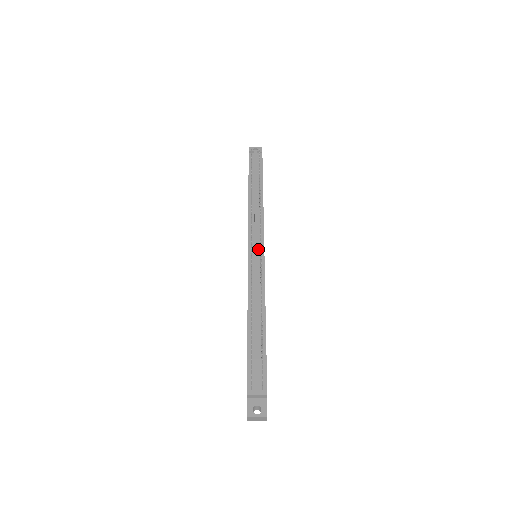
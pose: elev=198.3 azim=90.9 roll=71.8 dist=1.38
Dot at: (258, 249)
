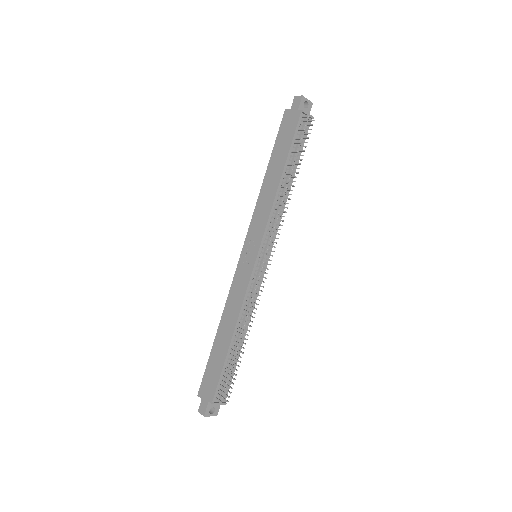
Dot at: occluded
